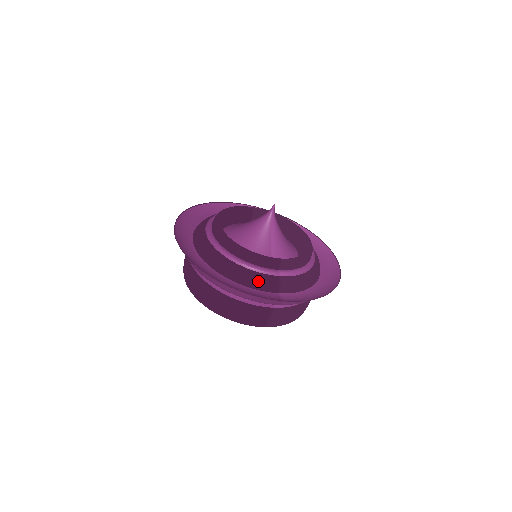
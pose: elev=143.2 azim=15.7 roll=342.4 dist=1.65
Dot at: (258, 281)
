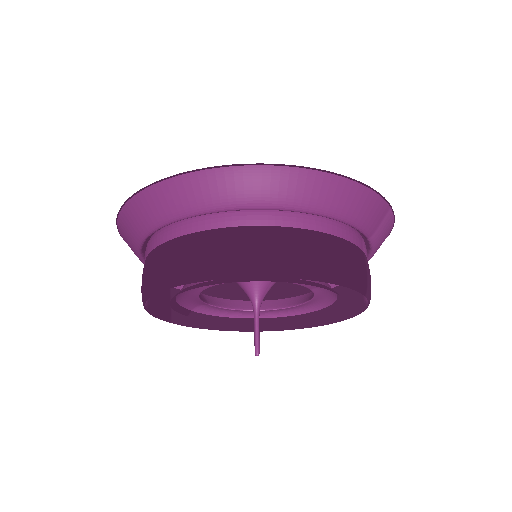
Dot at: occluded
